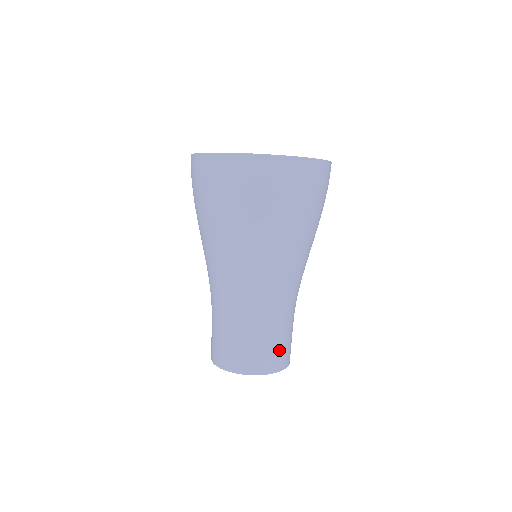
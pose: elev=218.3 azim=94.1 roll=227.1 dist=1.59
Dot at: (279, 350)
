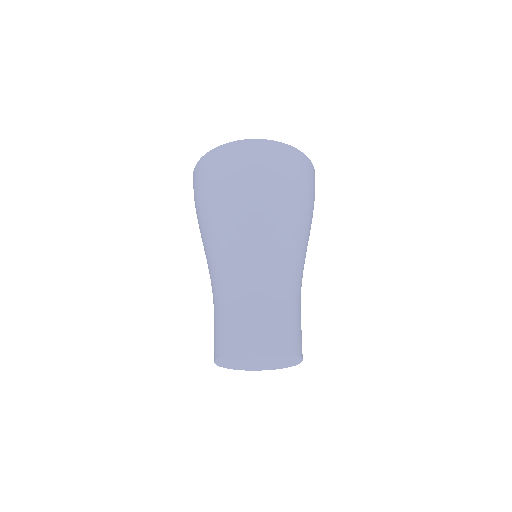
Dot at: (280, 326)
